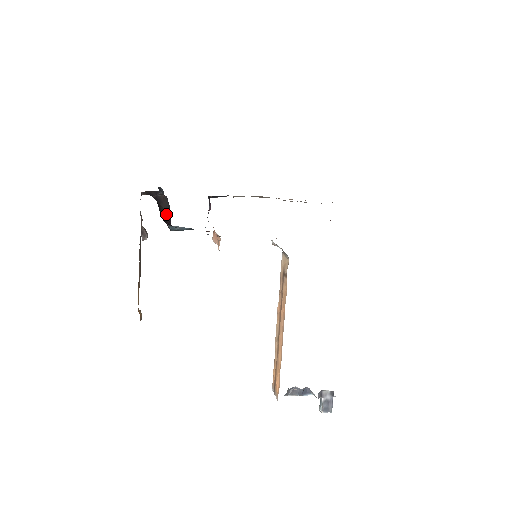
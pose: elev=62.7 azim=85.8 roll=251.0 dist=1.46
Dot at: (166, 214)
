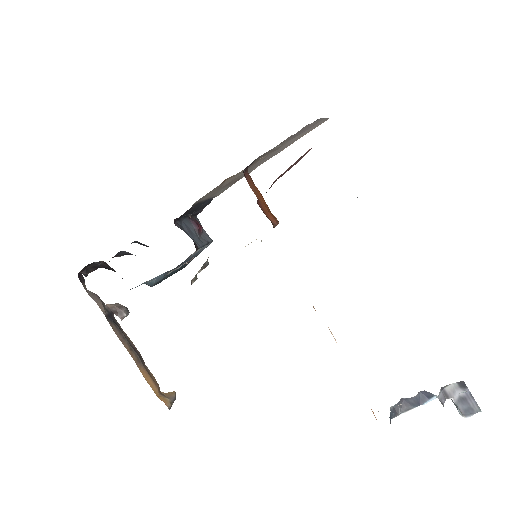
Dot at: occluded
